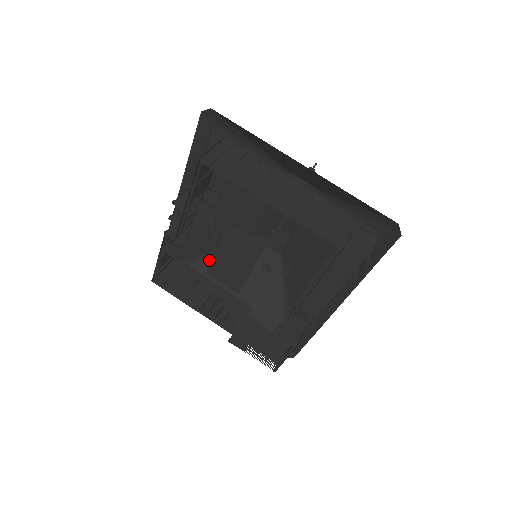
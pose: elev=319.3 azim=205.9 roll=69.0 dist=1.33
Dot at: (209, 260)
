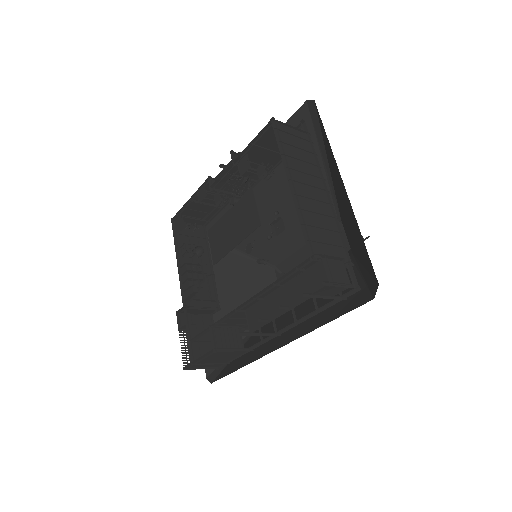
Dot at: (227, 254)
